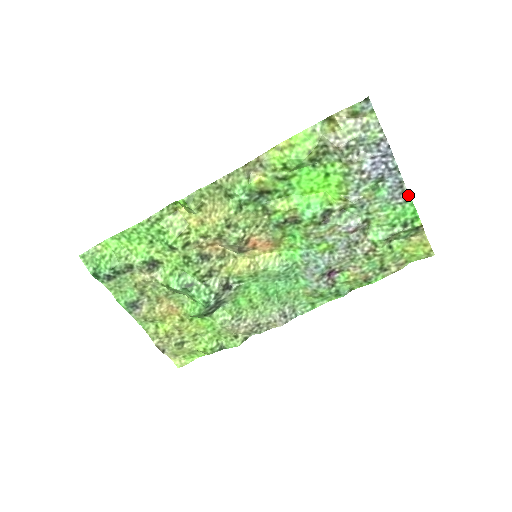
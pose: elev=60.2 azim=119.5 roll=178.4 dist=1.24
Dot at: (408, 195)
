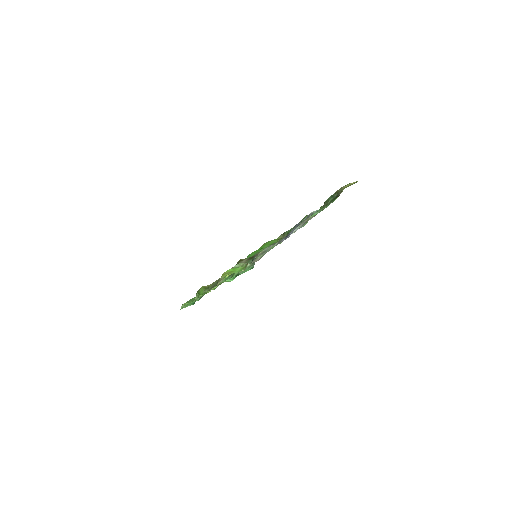
Dot at: occluded
